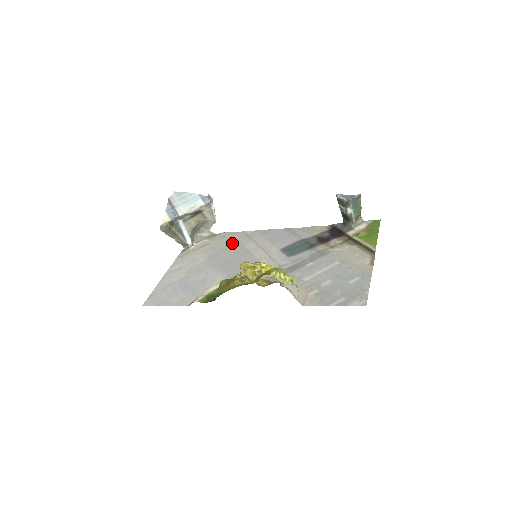
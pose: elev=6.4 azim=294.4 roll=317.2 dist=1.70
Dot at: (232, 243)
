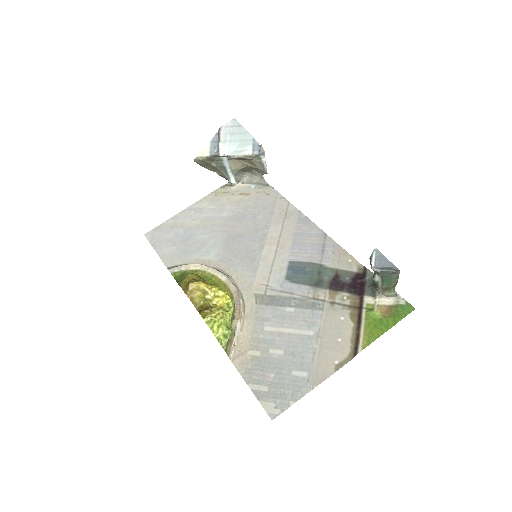
Dot at: (265, 212)
